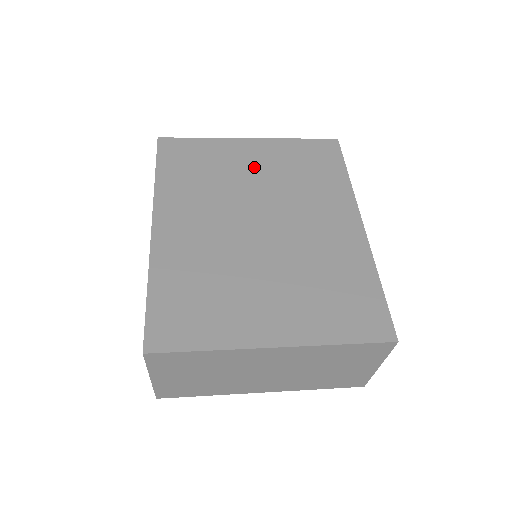
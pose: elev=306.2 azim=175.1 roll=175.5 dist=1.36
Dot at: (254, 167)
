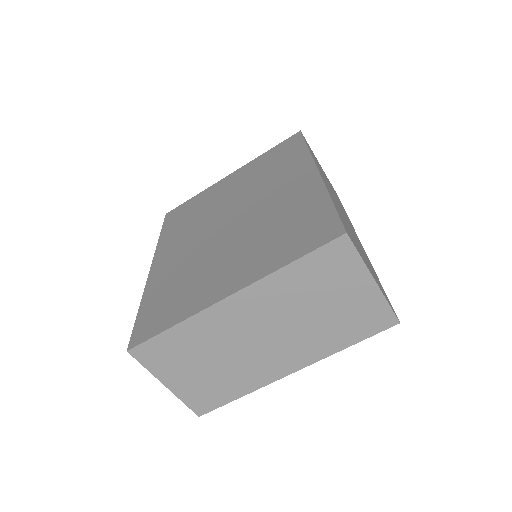
Dot at: (230, 189)
